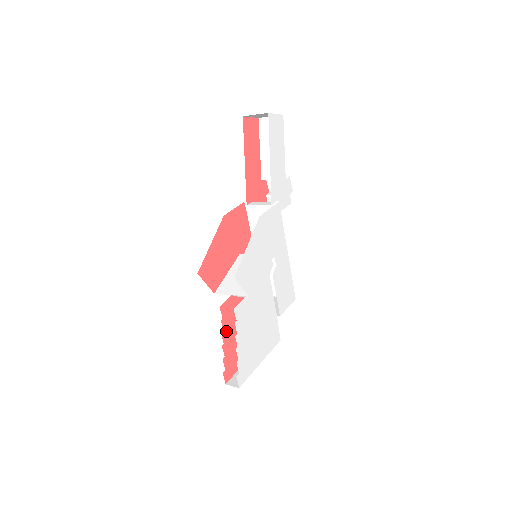
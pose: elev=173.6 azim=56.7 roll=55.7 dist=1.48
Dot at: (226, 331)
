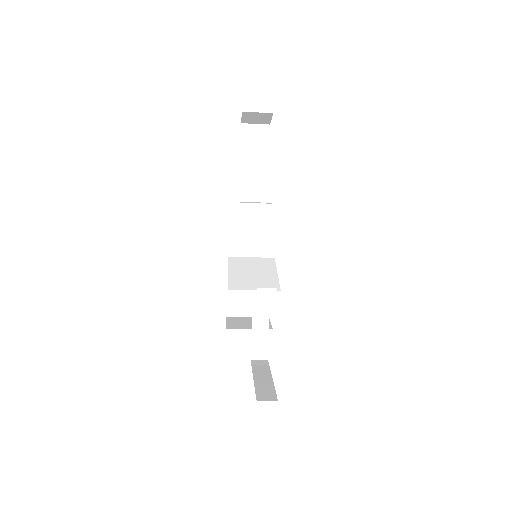
Dot at: occluded
